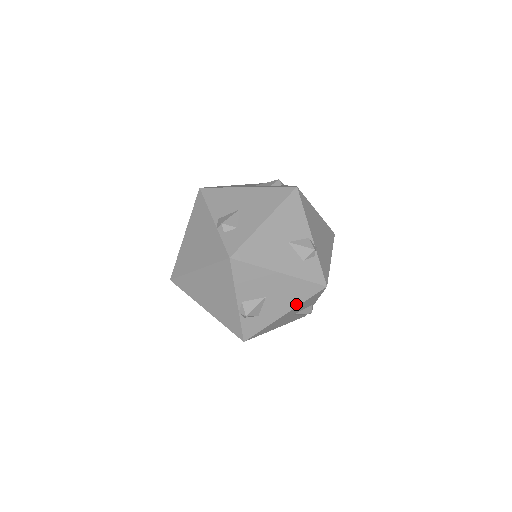
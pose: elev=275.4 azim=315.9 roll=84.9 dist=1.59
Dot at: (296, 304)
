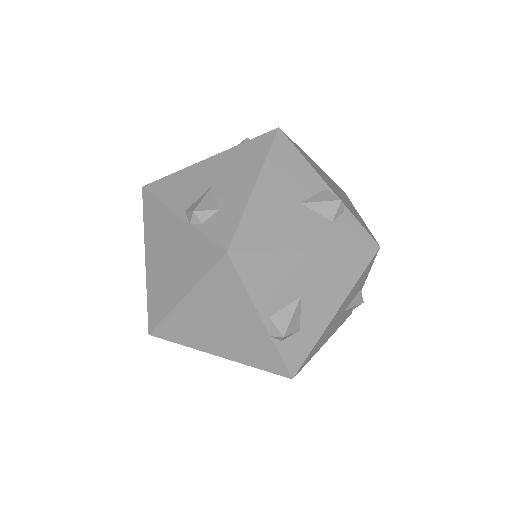
Dot at: (346, 291)
